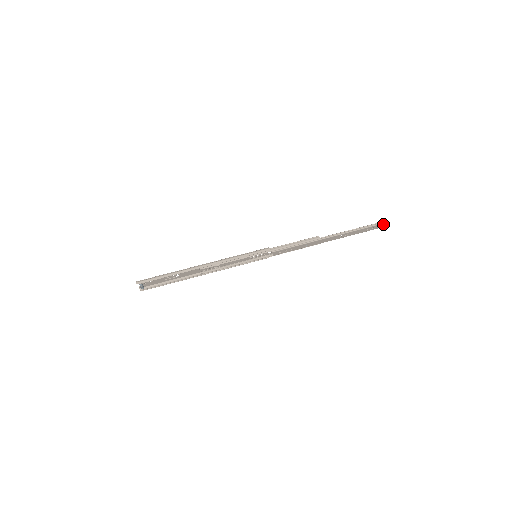
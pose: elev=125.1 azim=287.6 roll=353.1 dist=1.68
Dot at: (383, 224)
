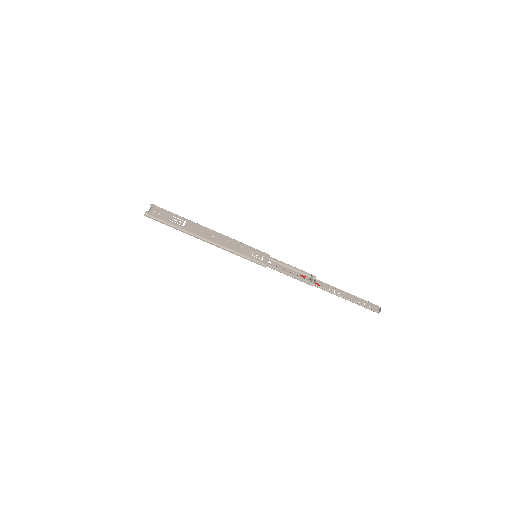
Dot at: (374, 310)
